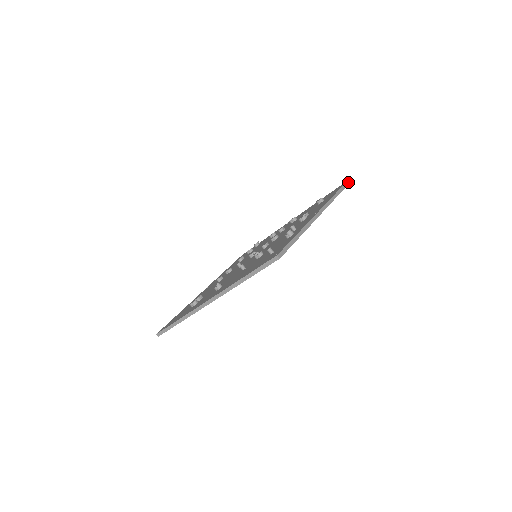
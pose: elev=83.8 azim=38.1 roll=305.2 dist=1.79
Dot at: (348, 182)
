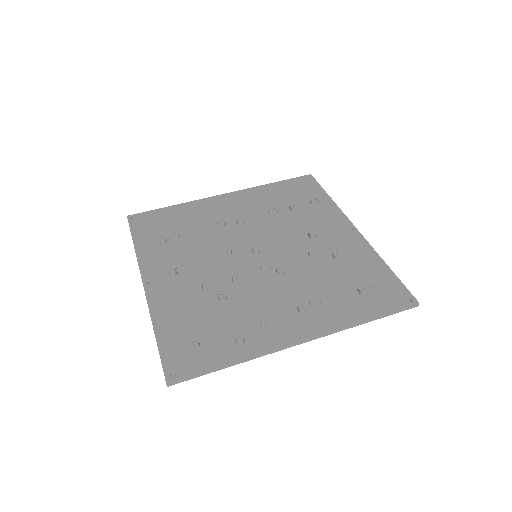
Dot at: (416, 305)
